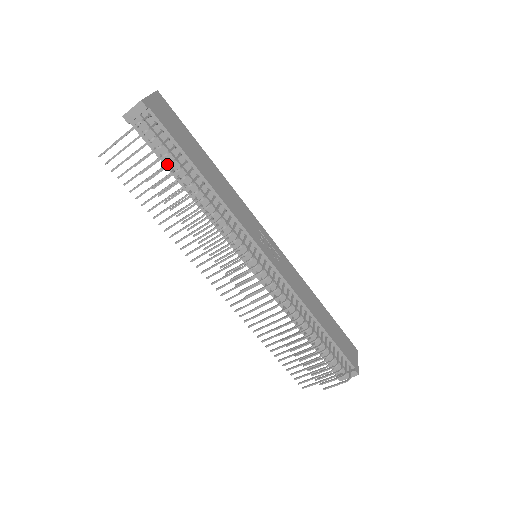
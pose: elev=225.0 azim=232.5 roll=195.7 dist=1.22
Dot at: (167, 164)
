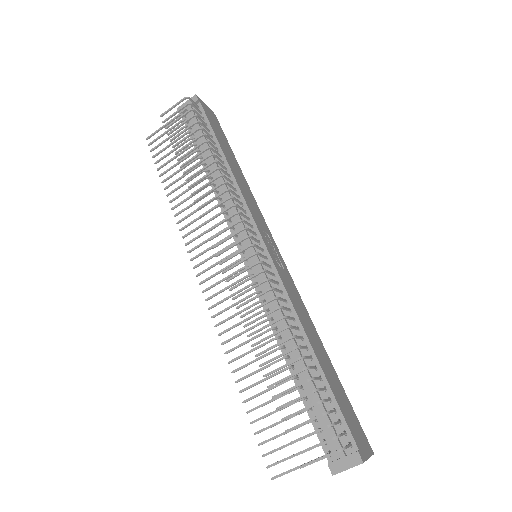
Dot at: occluded
